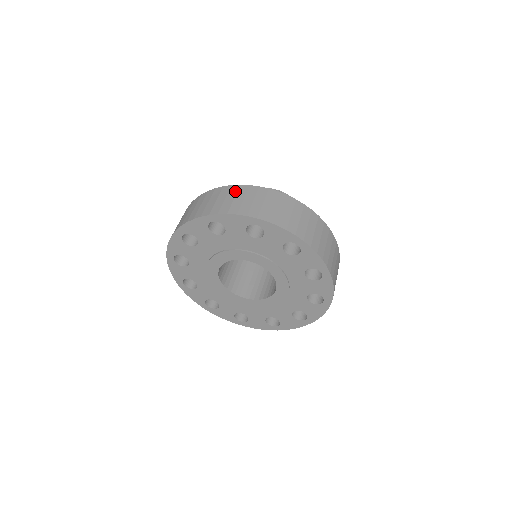
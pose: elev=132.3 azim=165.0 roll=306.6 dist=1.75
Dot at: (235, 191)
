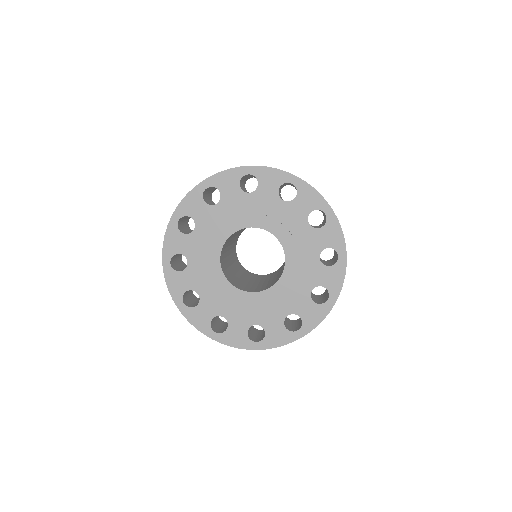
Dot at: occluded
